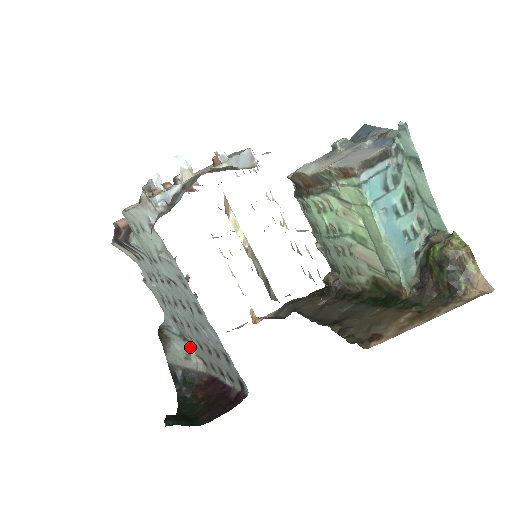
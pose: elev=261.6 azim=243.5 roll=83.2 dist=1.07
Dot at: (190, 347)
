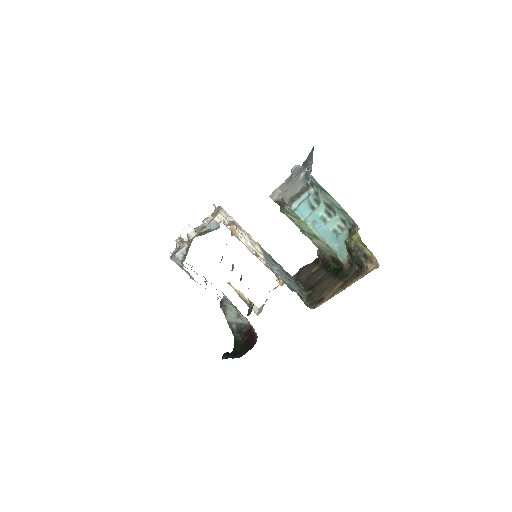
Dot at: (238, 311)
